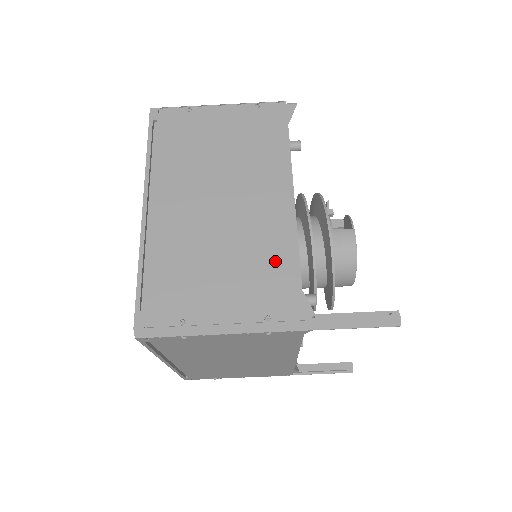
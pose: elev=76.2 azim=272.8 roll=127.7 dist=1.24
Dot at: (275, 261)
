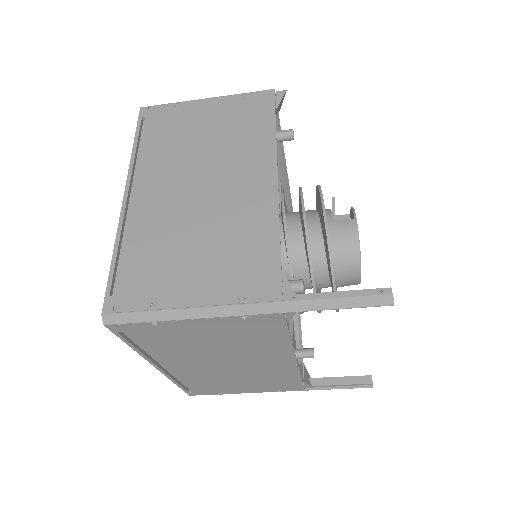
Dot at: (253, 241)
